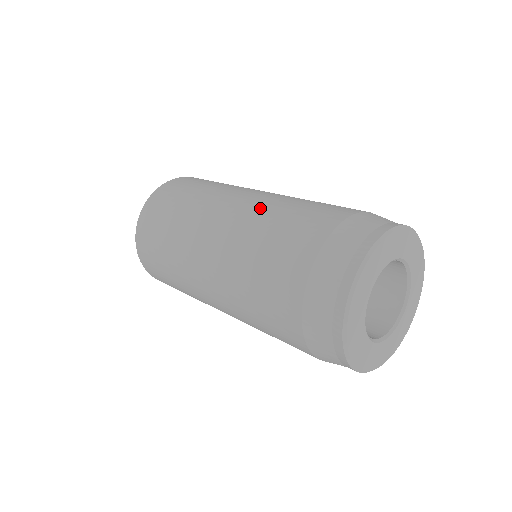
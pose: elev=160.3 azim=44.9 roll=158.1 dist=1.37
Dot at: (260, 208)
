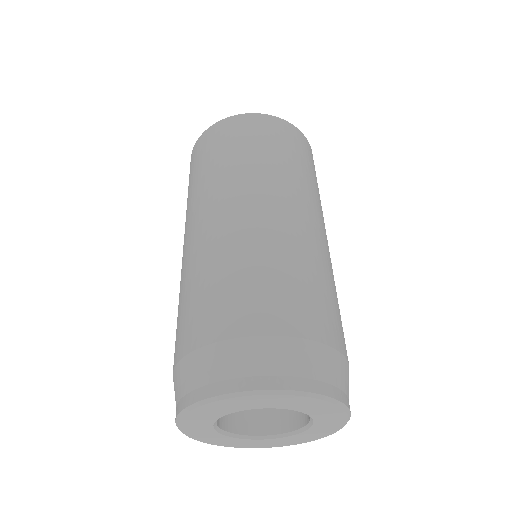
Dot at: (294, 240)
